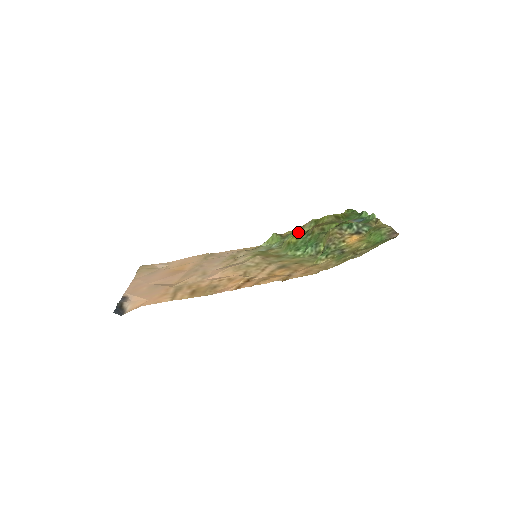
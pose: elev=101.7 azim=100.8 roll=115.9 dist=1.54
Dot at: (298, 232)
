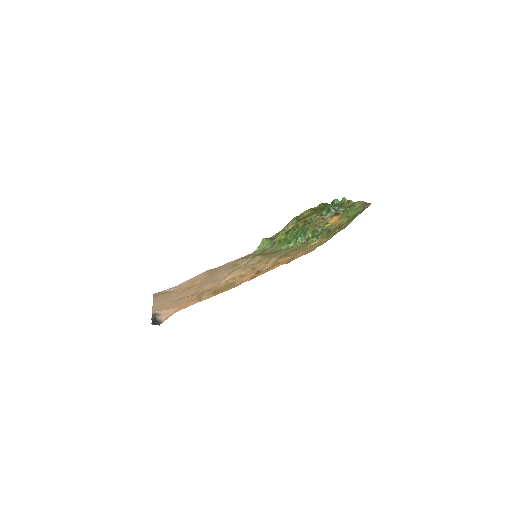
Dot at: (284, 231)
